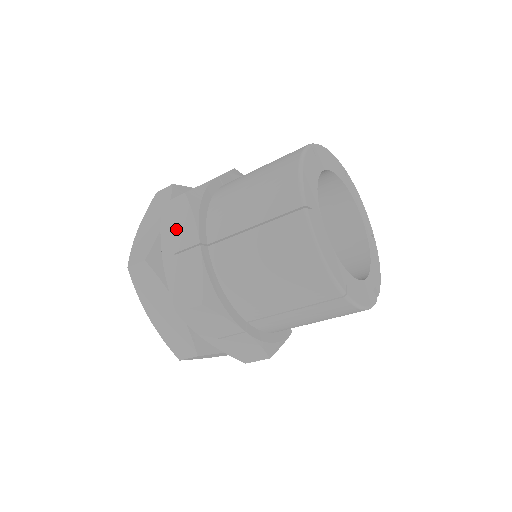
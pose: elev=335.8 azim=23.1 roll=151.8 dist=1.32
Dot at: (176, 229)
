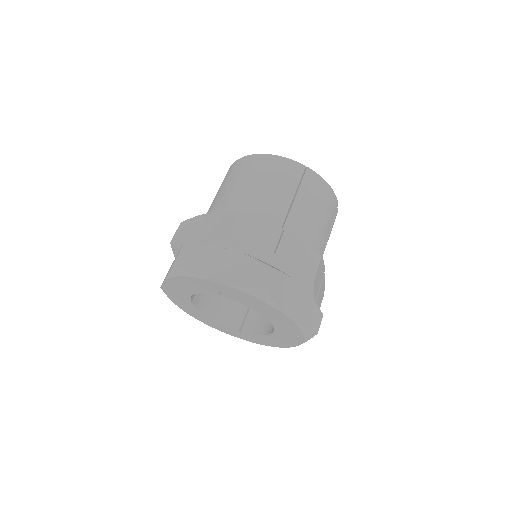
Dot at: (190, 231)
